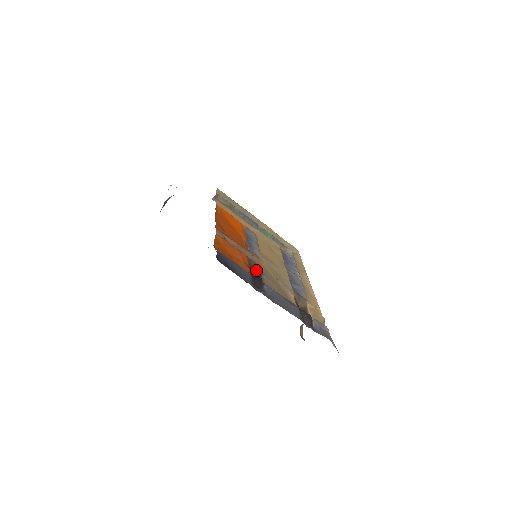
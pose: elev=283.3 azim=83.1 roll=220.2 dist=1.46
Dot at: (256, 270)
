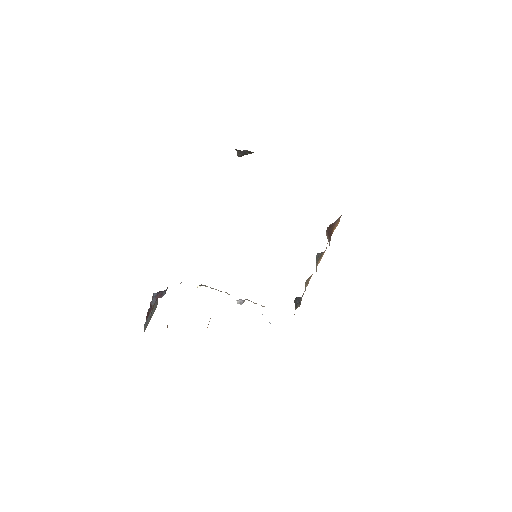
Dot at: occluded
